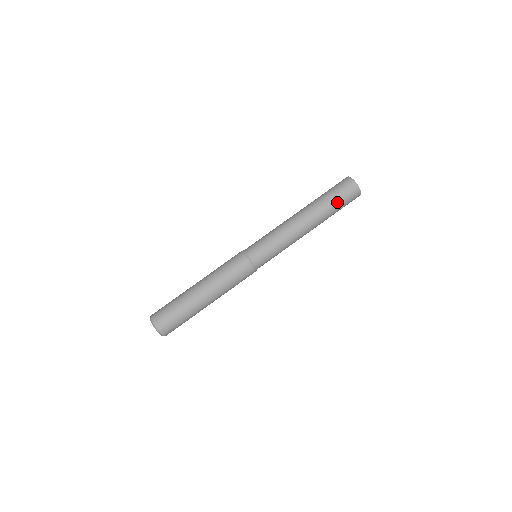
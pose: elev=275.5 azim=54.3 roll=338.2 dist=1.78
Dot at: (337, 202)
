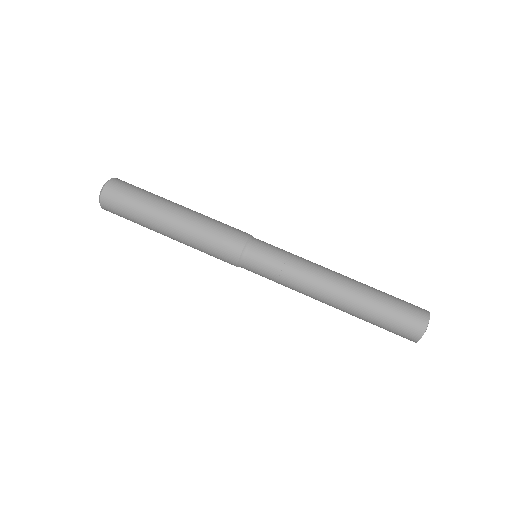
Dot at: (380, 325)
